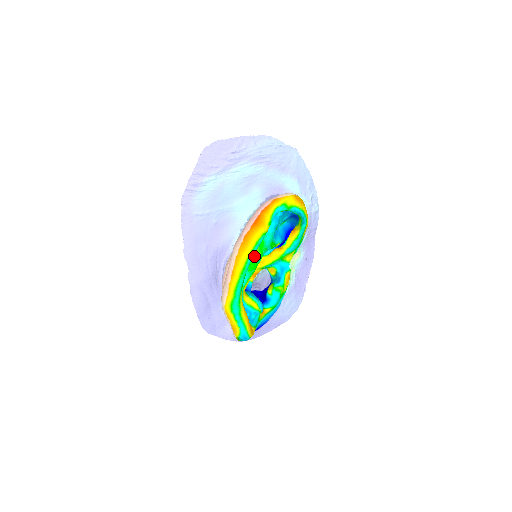
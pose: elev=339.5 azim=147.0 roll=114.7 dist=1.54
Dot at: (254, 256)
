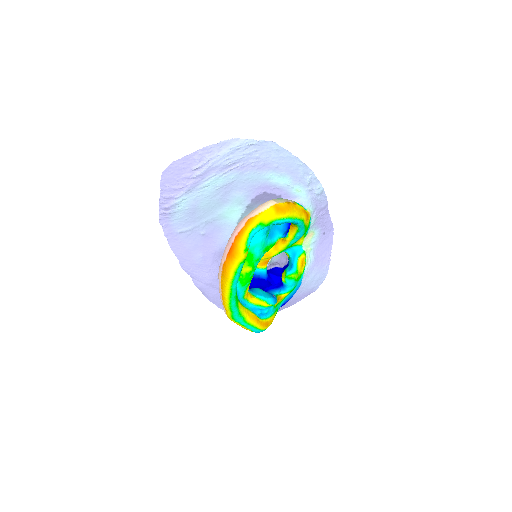
Dot at: (244, 272)
